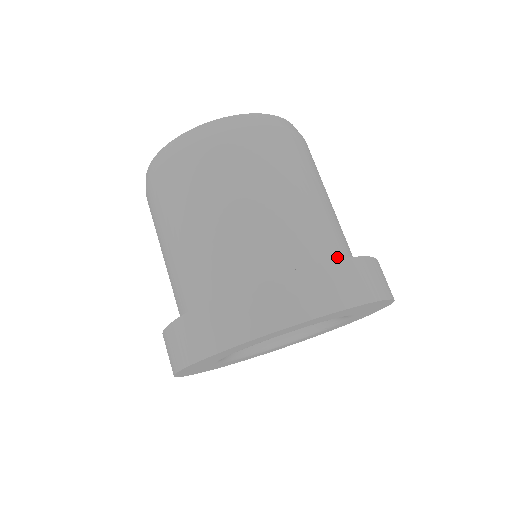
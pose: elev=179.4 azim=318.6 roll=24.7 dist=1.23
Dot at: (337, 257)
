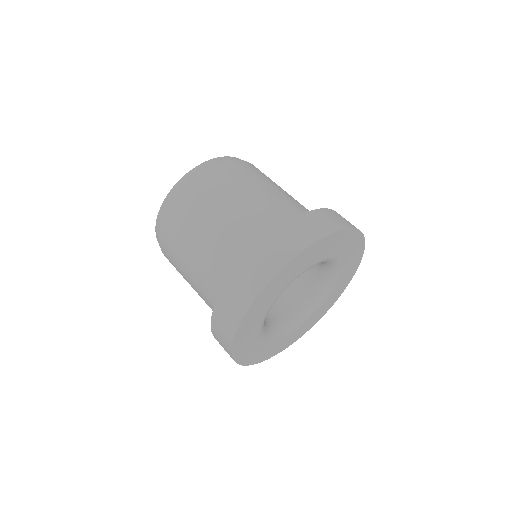
Dot at: occluded
